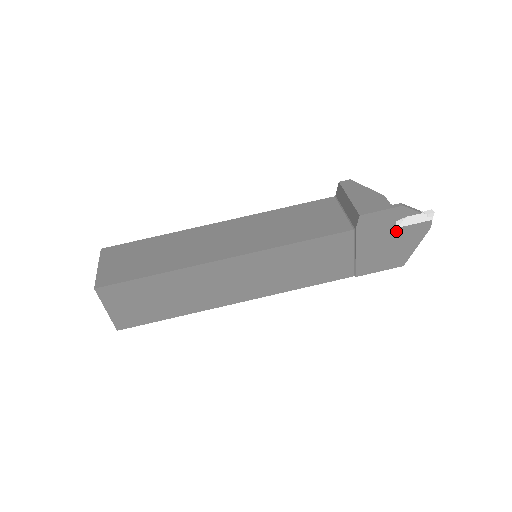
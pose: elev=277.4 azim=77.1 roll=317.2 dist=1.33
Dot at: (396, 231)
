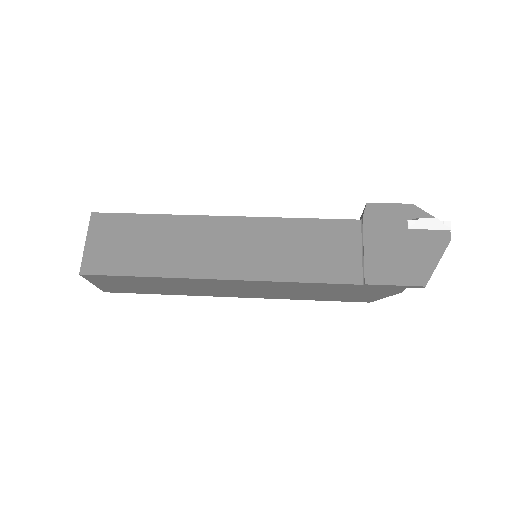
Dot at: (409, 233)
